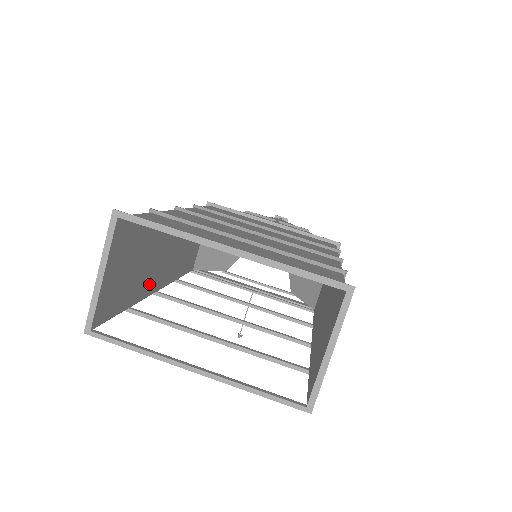
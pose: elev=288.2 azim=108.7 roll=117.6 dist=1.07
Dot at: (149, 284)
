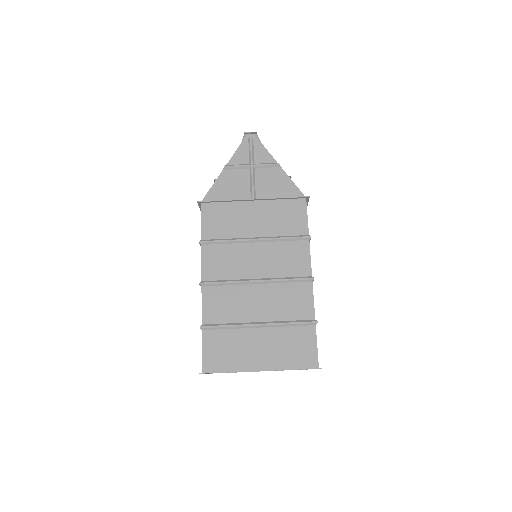
Dot at: occluded
